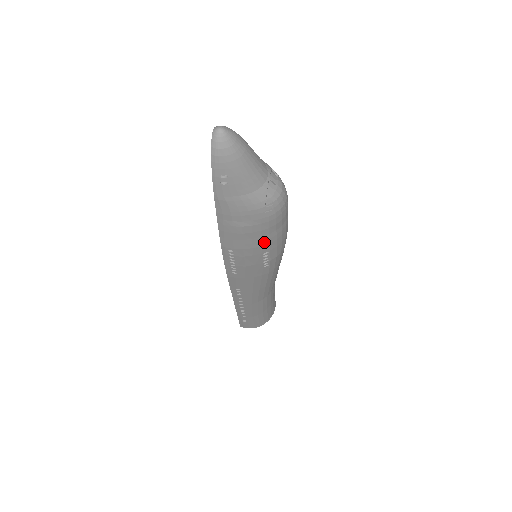
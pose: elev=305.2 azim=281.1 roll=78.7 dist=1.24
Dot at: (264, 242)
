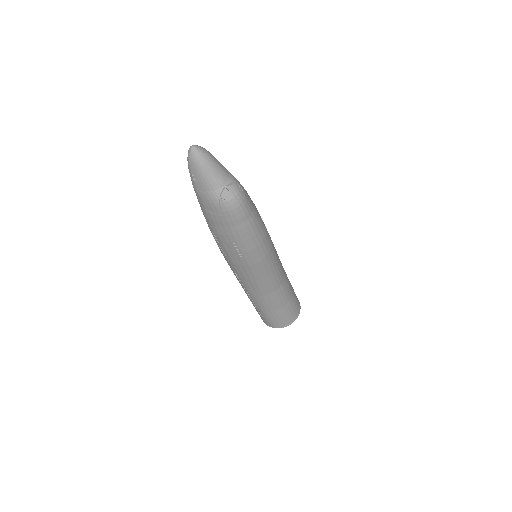
Dot at: (229, 233)
